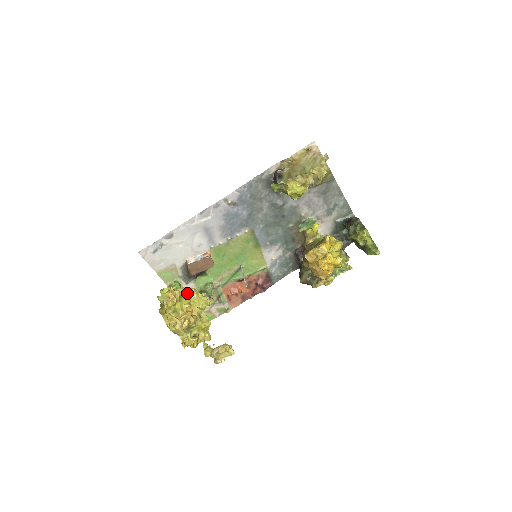
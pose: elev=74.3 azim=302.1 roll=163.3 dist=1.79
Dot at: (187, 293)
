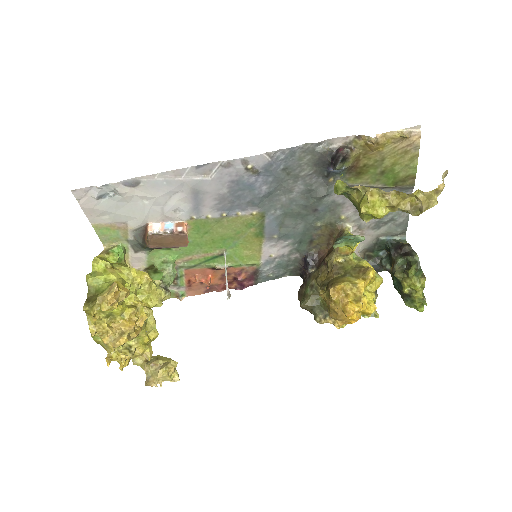
Dot at: (135, 281)
